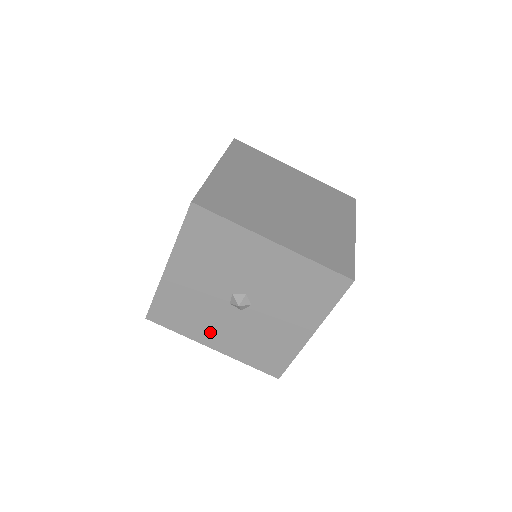
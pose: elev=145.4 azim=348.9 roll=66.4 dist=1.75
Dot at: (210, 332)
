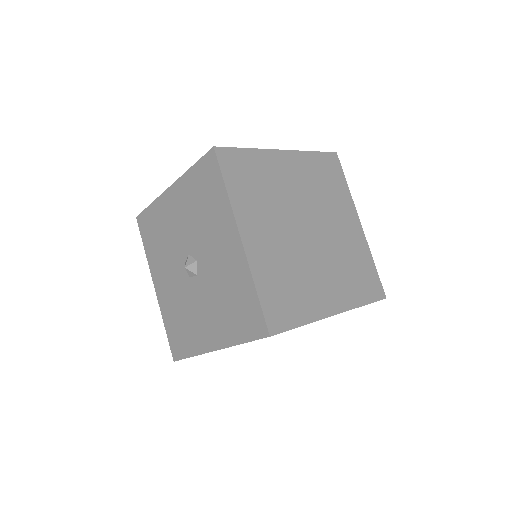
Dot at: (201, 329)
